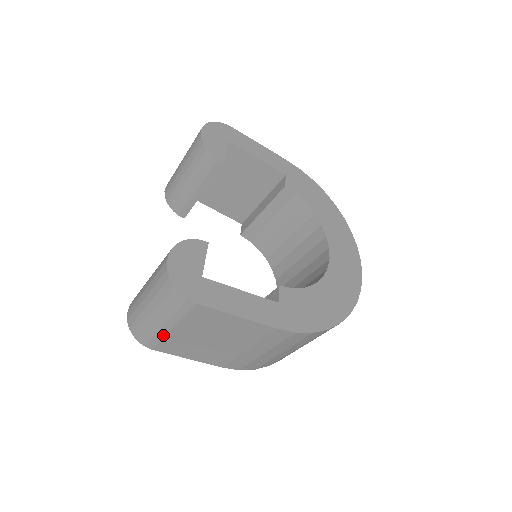
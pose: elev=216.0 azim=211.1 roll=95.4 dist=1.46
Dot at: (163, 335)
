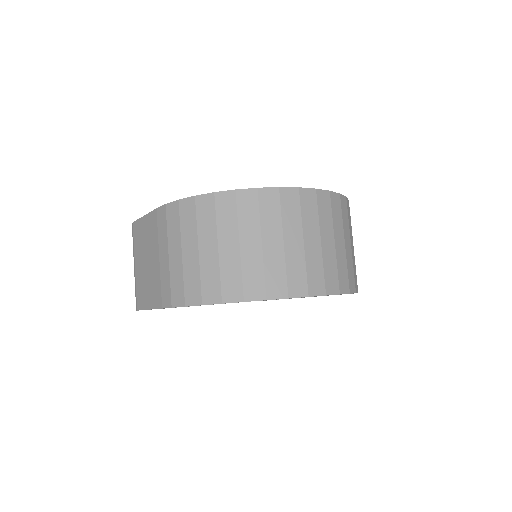
Dot at: (136, 281)
